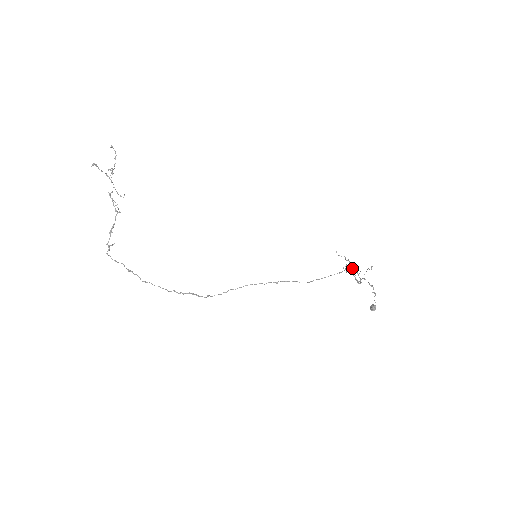
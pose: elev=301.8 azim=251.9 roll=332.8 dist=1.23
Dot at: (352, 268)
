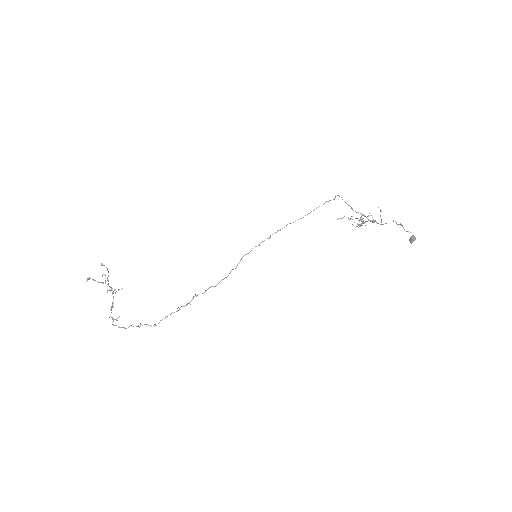
Dot at: (363, 223)
